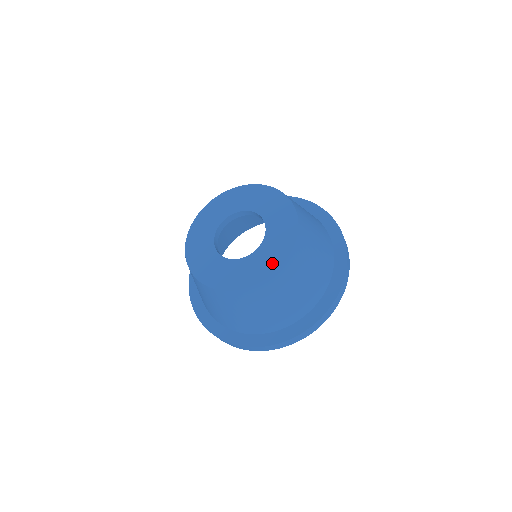
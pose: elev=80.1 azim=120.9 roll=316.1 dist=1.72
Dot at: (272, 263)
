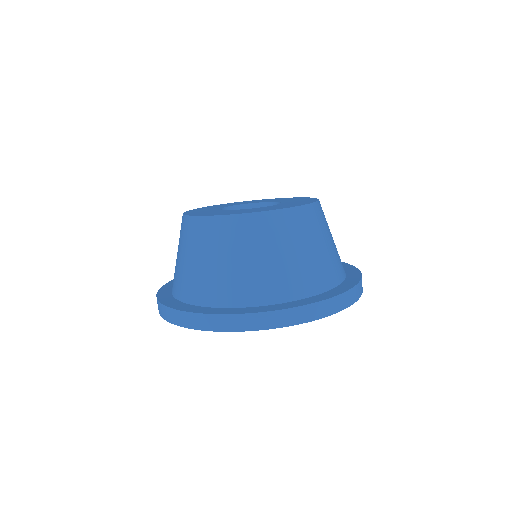
Dot at: (279, 207)
